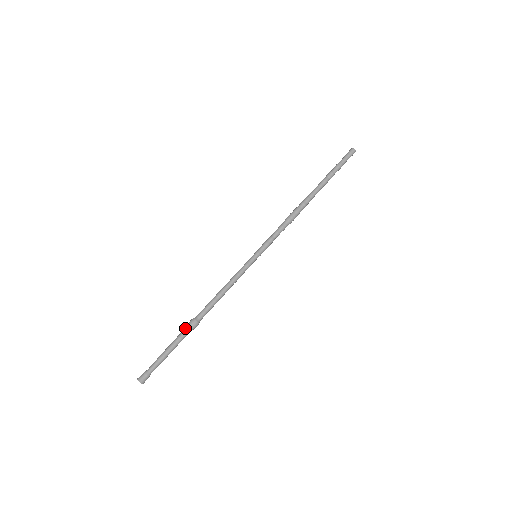
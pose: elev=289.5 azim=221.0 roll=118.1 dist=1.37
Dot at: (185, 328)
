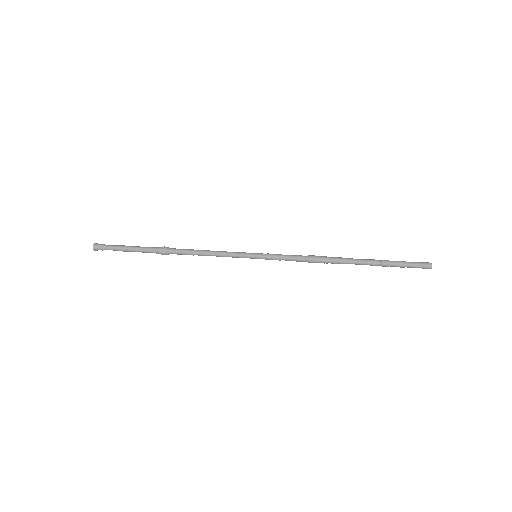
Dot at: (157, 248)
